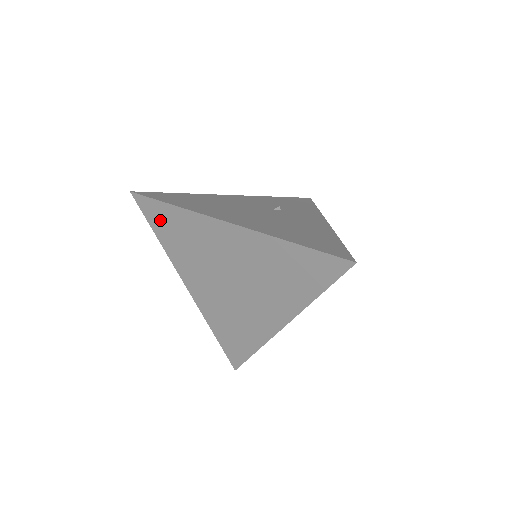
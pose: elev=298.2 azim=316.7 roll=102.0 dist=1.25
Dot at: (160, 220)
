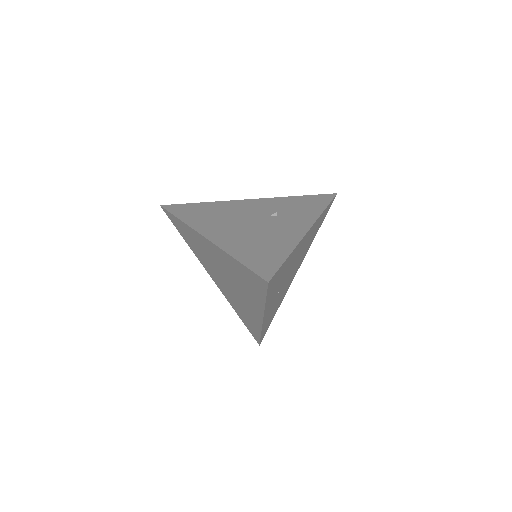
Dot at: (179, 228)
